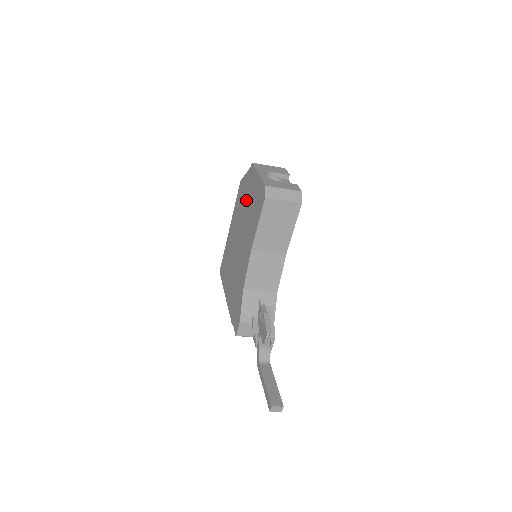
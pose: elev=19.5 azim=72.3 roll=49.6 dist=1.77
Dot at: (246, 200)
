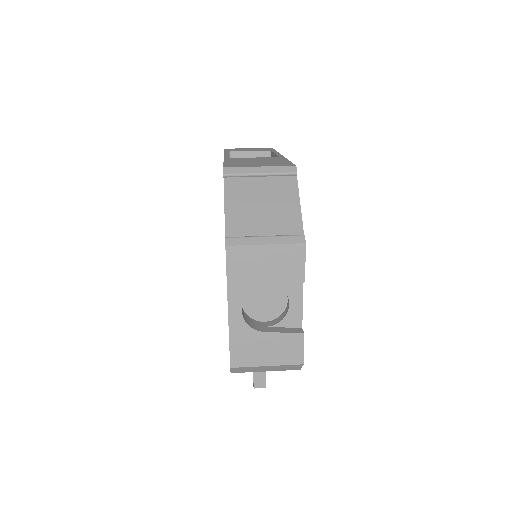
Dot at: occluded
